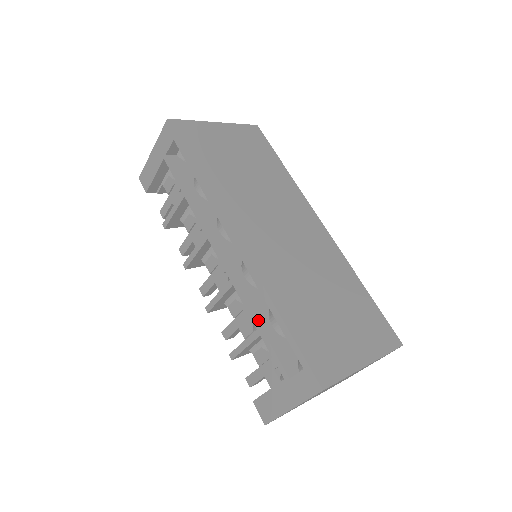
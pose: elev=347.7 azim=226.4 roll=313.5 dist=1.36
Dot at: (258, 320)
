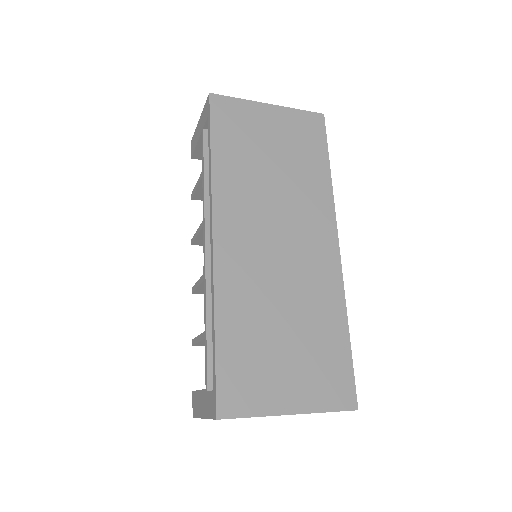
Dot at: (207, 323)
